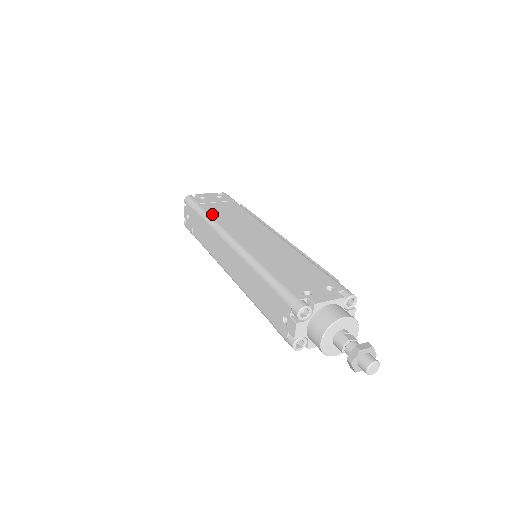
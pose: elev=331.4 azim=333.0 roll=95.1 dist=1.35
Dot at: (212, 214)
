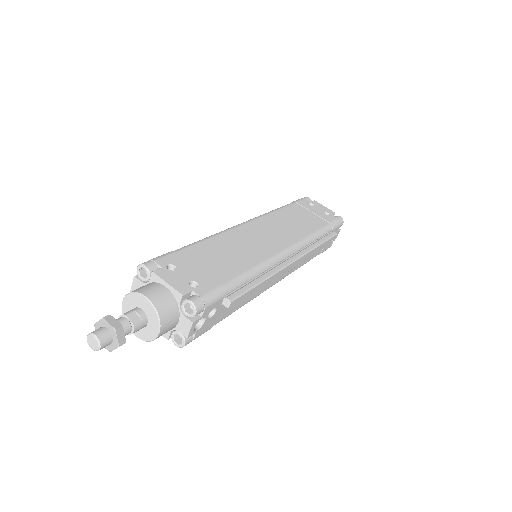
Dot at: (284, 210)
